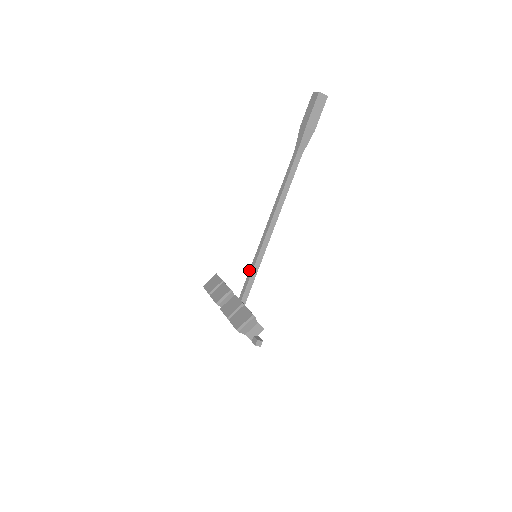
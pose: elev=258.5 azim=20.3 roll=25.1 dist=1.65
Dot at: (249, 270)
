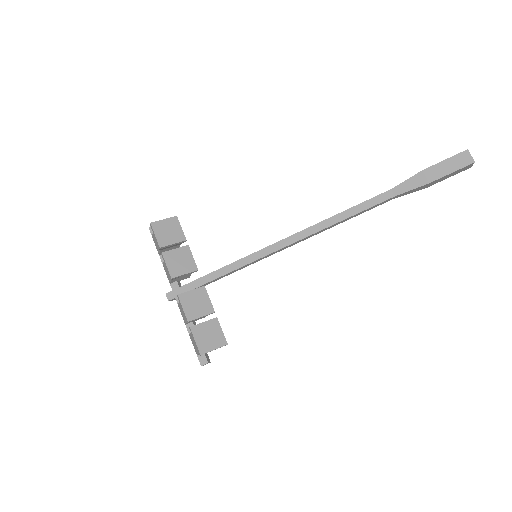
Dot at: (234, 262)
